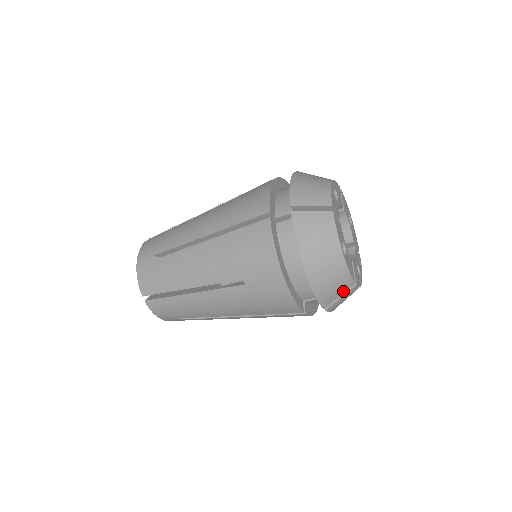
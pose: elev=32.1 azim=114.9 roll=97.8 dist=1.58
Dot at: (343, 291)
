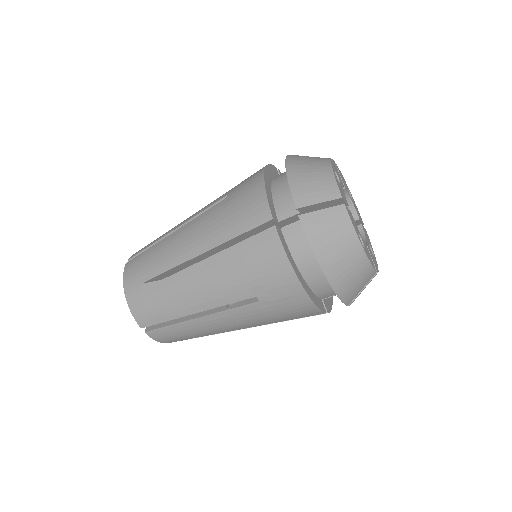
Dot at: (365, 283)
